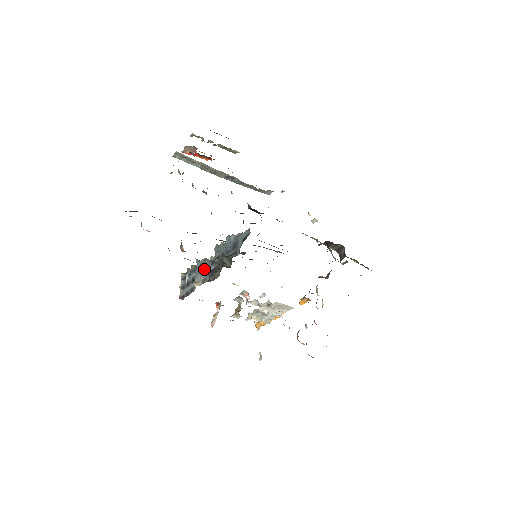
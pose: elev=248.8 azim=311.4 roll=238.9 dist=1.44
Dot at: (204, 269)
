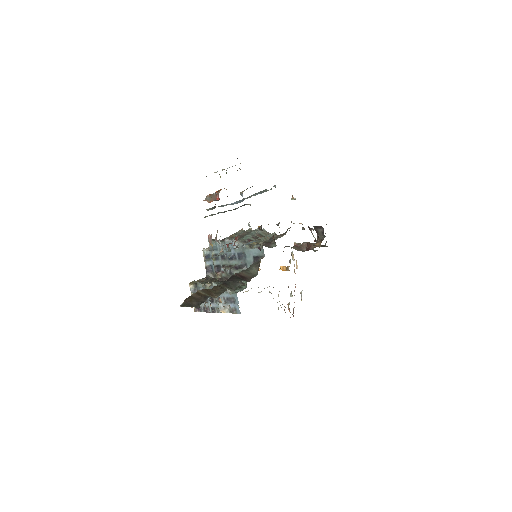
Dot at: (229, 299)
